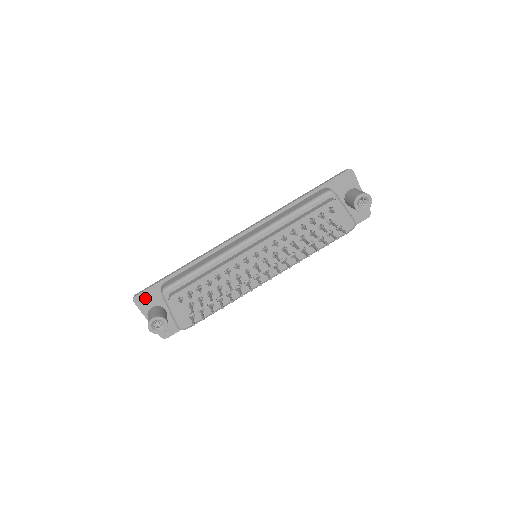
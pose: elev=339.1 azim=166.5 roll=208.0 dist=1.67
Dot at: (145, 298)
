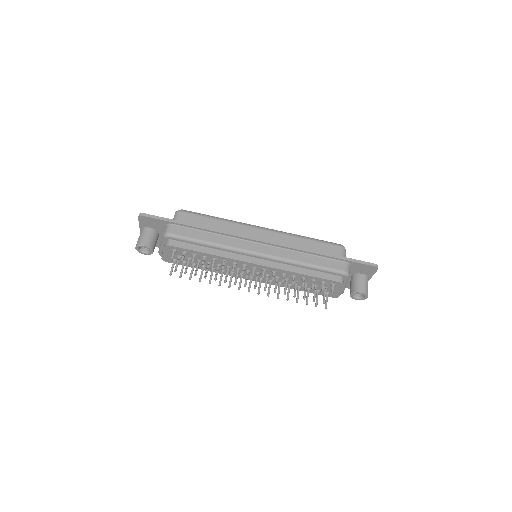
Dot at: (149, 221)
